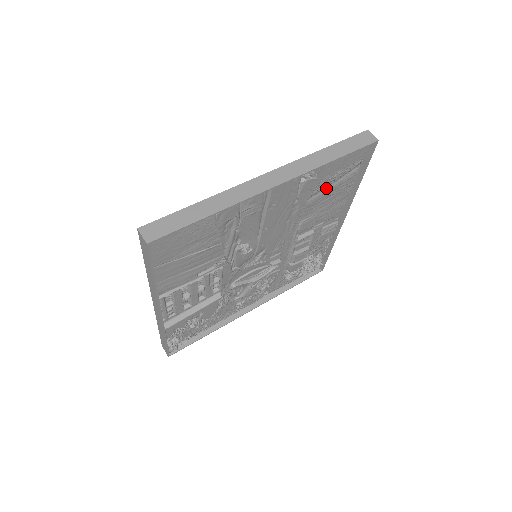
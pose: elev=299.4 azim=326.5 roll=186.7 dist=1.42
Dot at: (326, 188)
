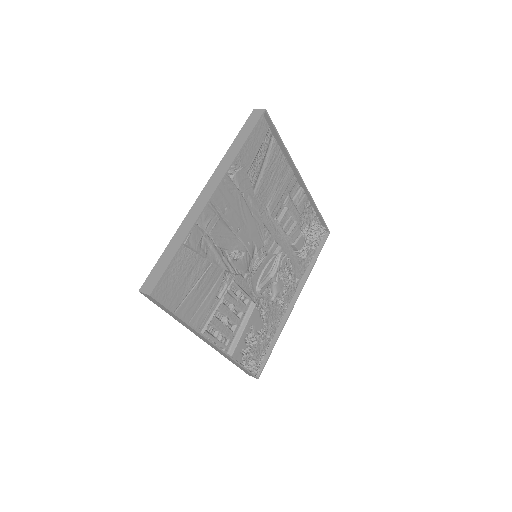
Dot at: (262, 170)
